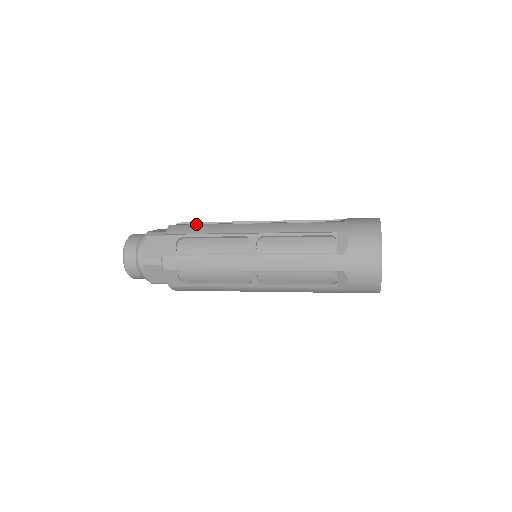
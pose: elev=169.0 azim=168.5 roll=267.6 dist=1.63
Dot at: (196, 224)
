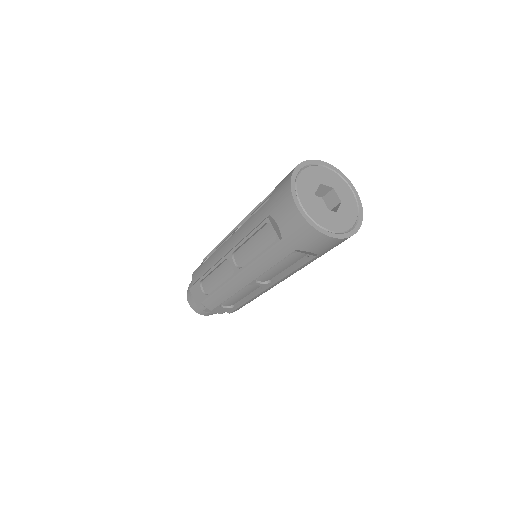
Dot at: occluded
